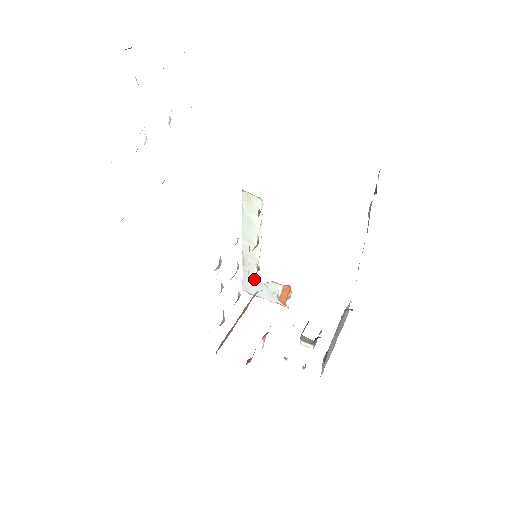
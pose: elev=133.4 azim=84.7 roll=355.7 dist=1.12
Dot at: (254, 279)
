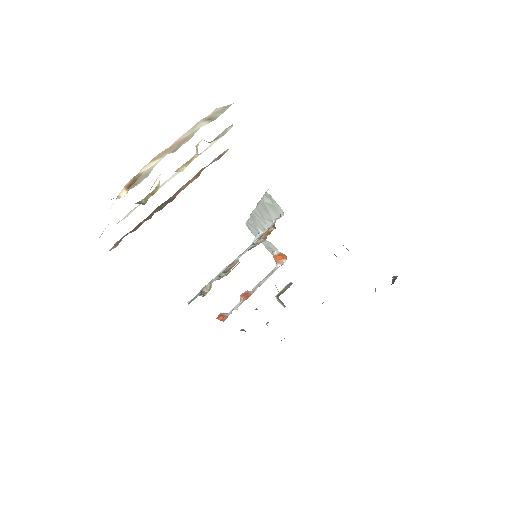
Dot at: (257, 230)
